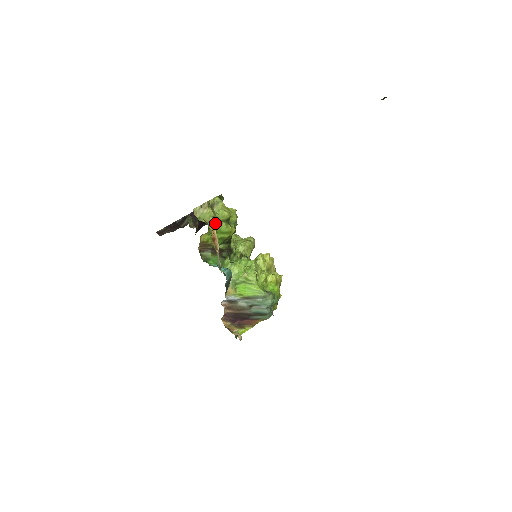
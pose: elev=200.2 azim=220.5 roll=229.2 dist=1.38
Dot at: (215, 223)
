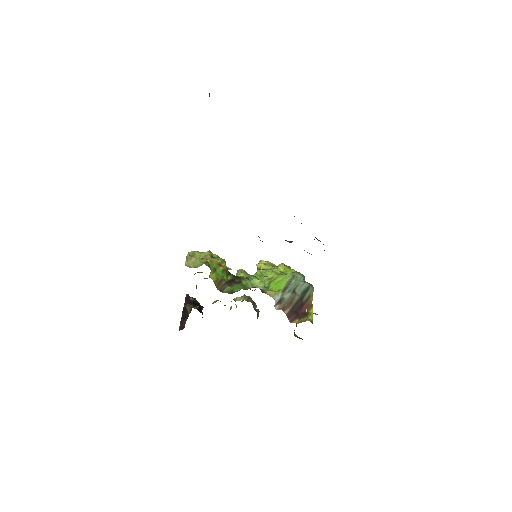
Dot at: (208, 261)
